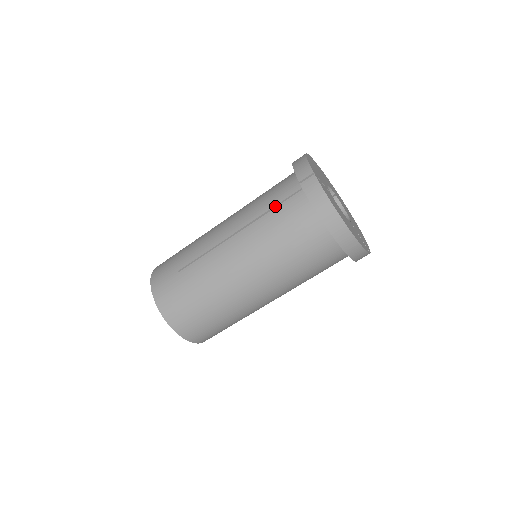
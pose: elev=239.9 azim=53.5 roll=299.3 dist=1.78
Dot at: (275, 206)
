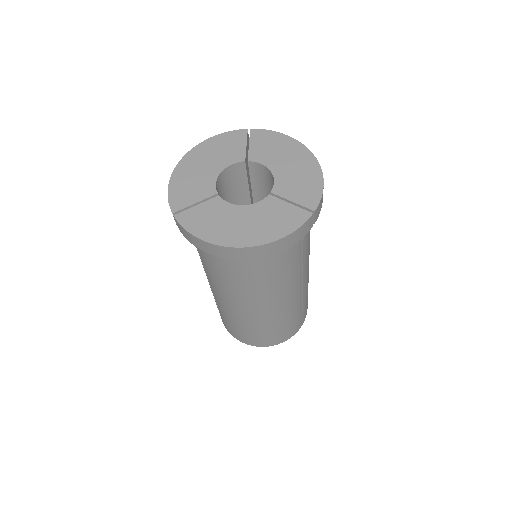
Dot at: occluded
